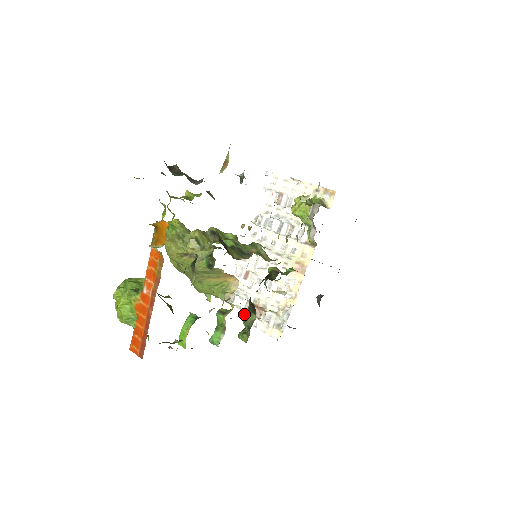
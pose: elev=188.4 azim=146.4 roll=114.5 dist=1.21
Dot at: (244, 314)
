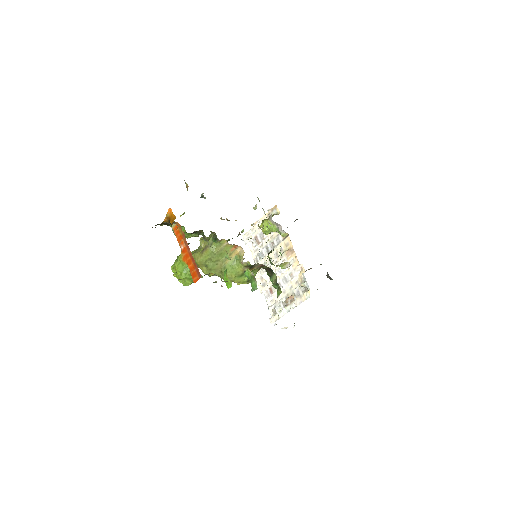
Dot at: (285, 309)
